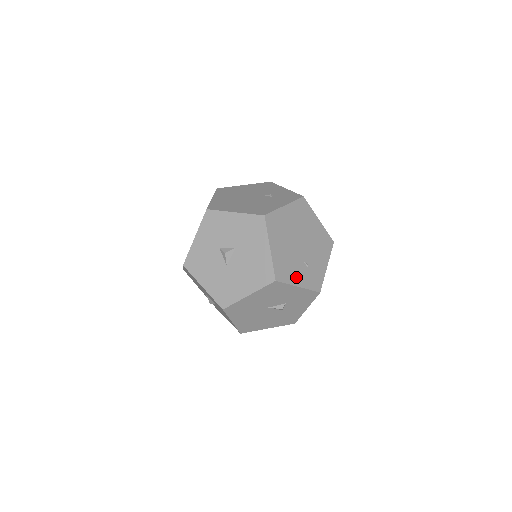
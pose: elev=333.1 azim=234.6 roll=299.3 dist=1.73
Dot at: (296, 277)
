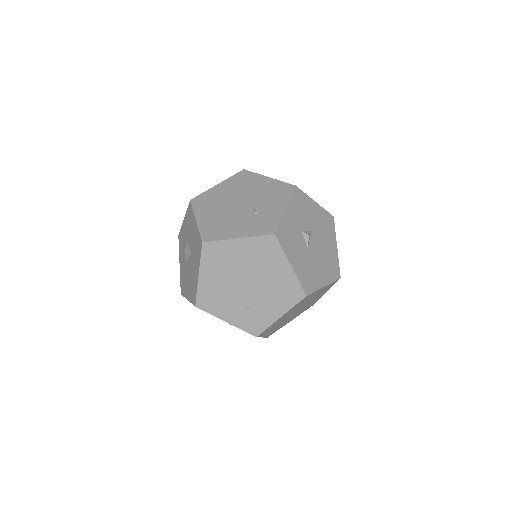
Dot at: (226, 312)
